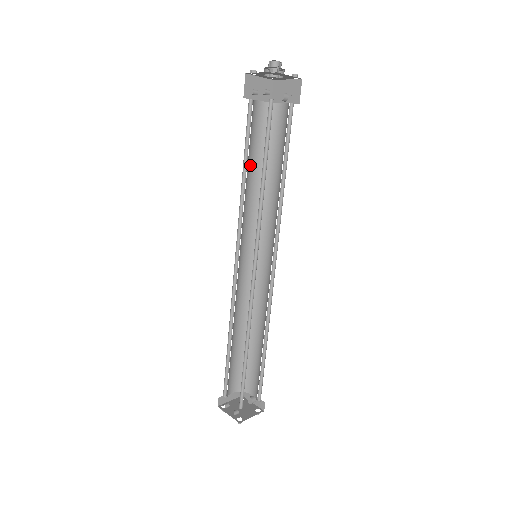
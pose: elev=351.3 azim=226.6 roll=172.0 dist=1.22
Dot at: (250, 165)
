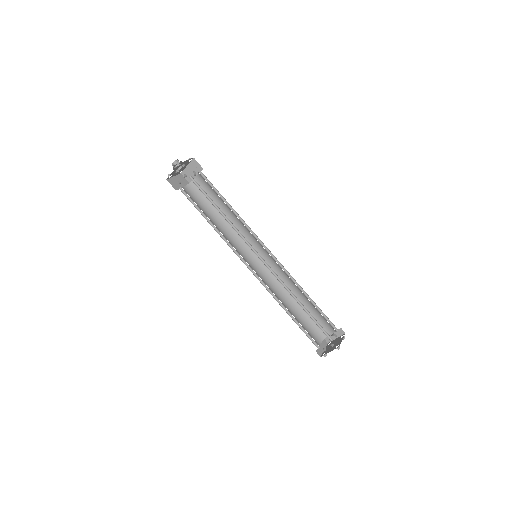
Dot at: (209, 218)
